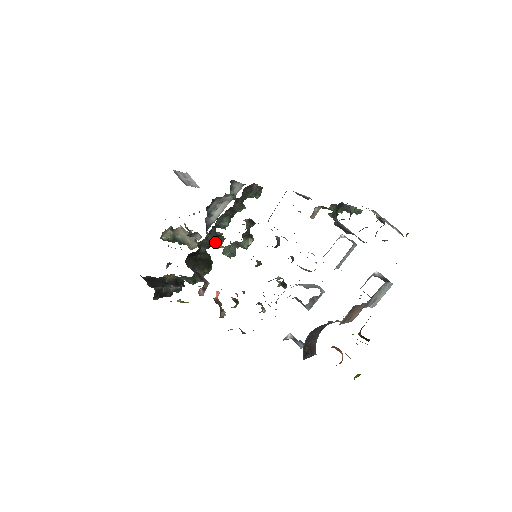
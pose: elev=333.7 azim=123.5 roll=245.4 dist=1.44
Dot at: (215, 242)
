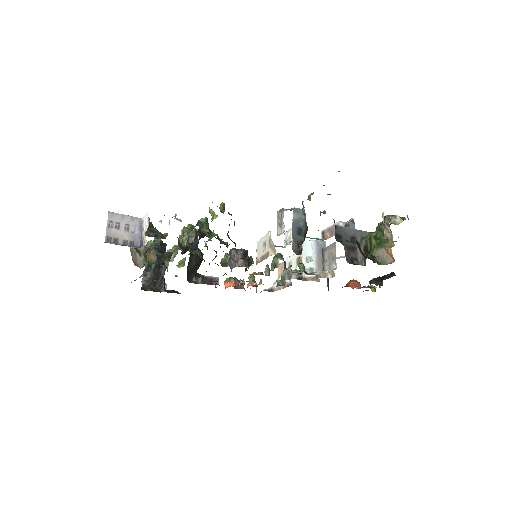
Dot at: (197, 247)
